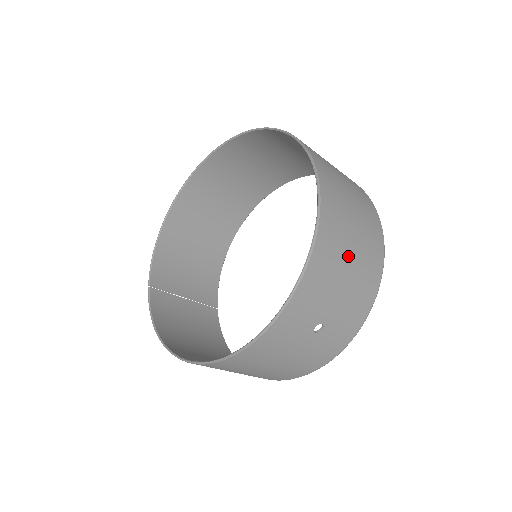
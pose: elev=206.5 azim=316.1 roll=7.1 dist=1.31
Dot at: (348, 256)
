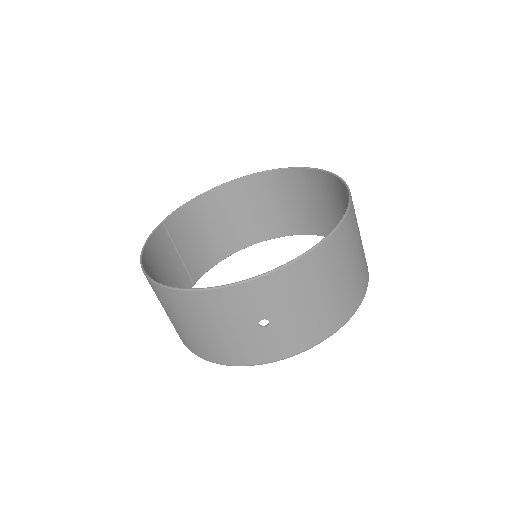
Dot at: (325, 288)
